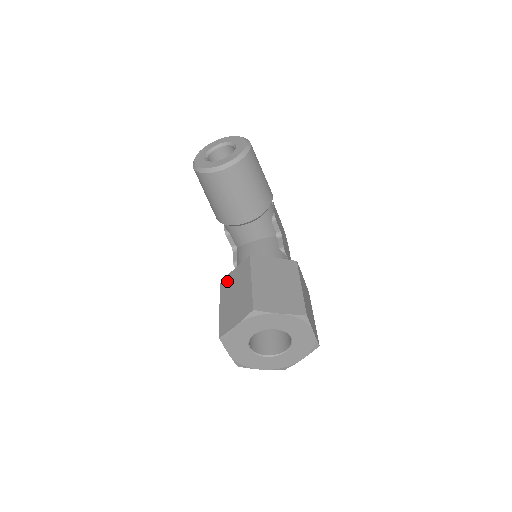
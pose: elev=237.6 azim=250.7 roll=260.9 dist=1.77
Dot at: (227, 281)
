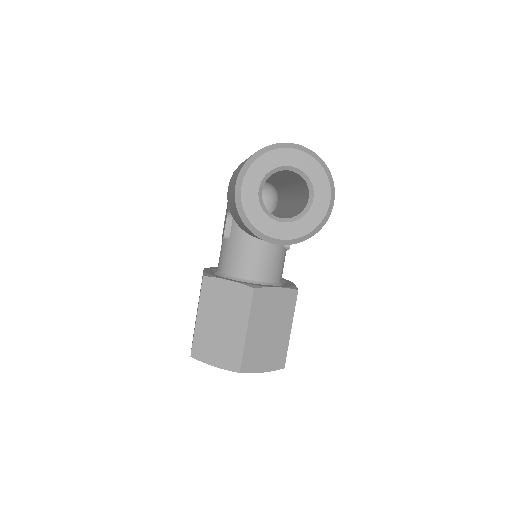
Dot at: (214, 288)
